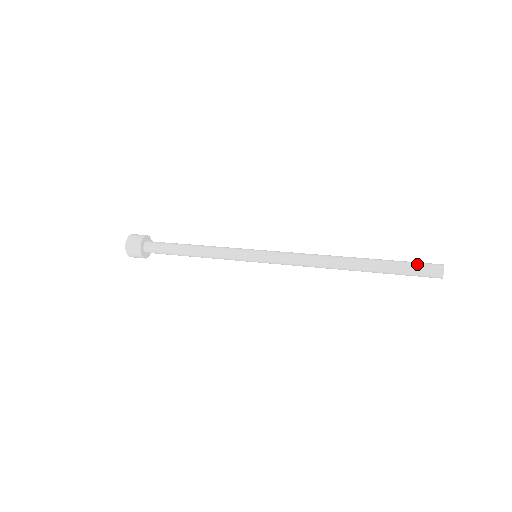
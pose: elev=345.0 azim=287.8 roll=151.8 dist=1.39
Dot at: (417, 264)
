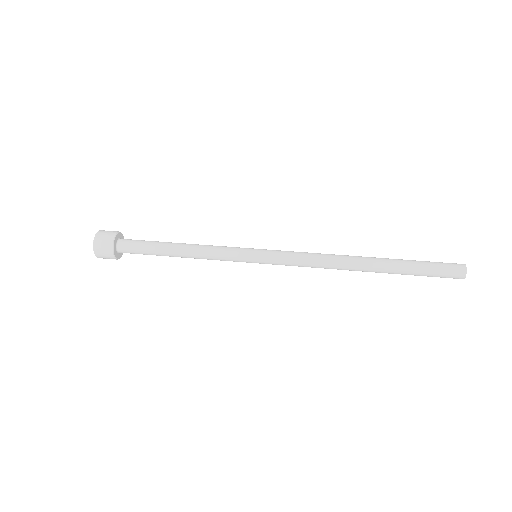
Dot at: (438, 262)
